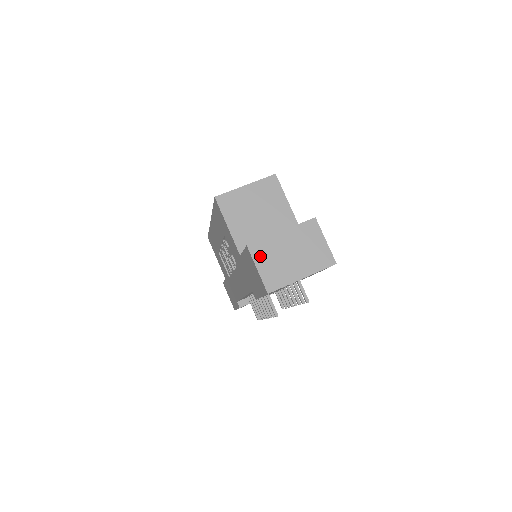
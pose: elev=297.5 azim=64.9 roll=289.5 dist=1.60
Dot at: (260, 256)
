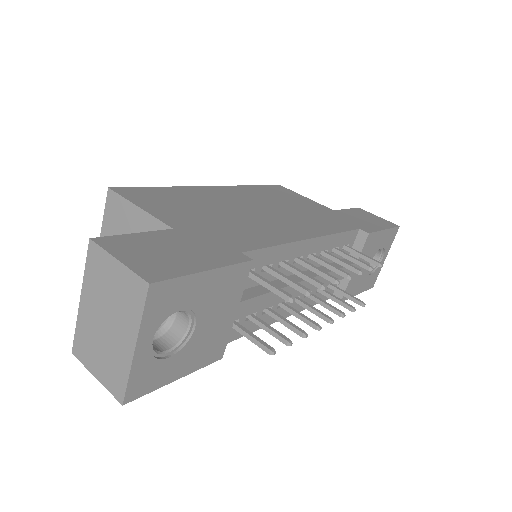
Dot at: (87, 356)
